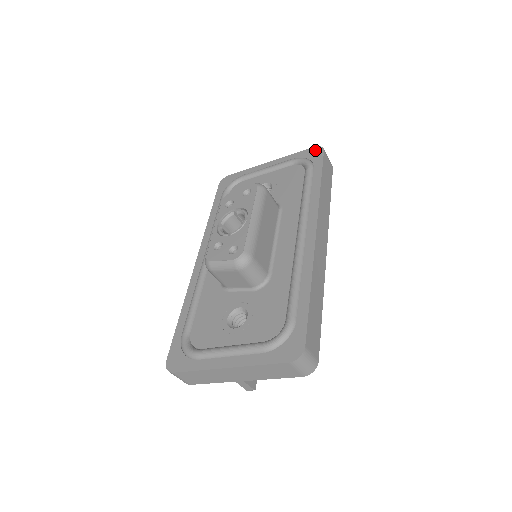
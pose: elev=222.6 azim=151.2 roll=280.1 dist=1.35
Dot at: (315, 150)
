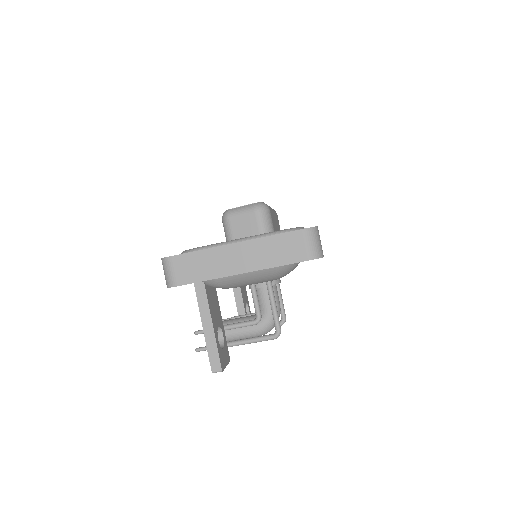
Dot at: occluded
